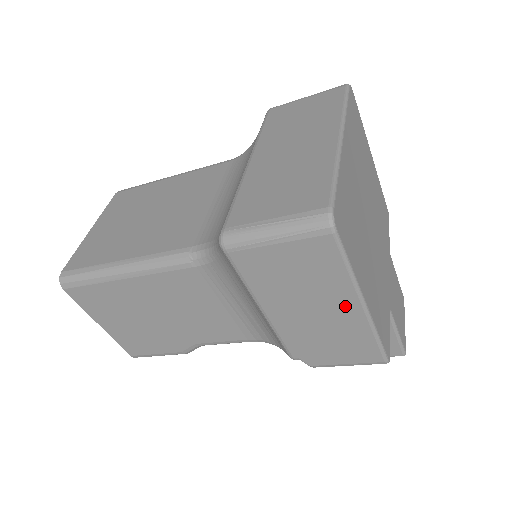
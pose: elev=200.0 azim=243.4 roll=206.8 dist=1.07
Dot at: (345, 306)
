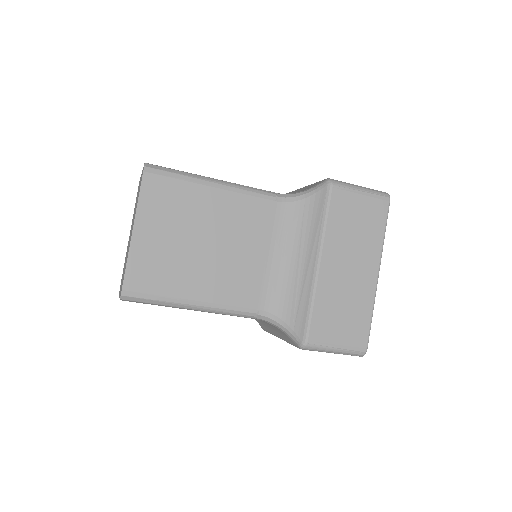
Dot at: occluded
